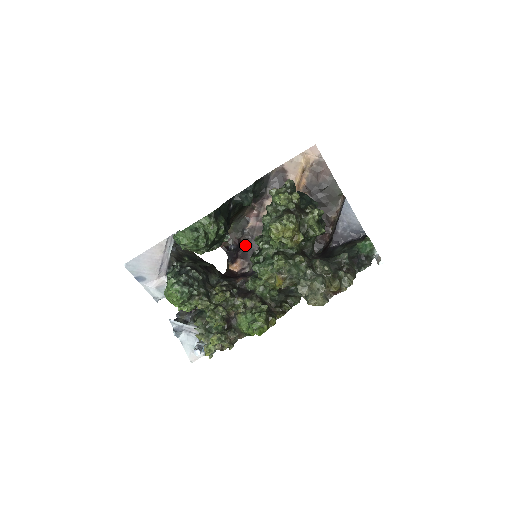
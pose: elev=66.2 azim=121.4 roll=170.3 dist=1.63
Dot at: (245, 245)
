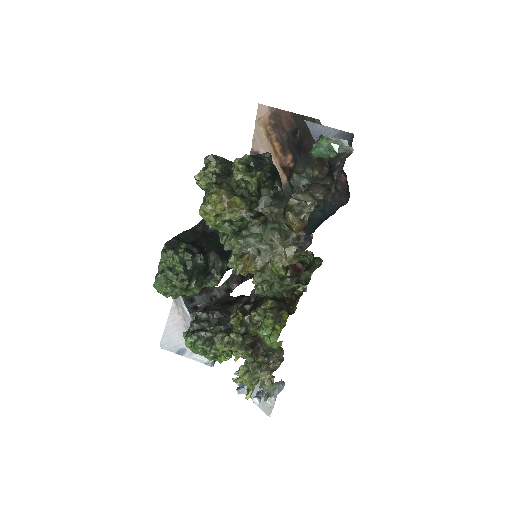
Dot at: occluded
